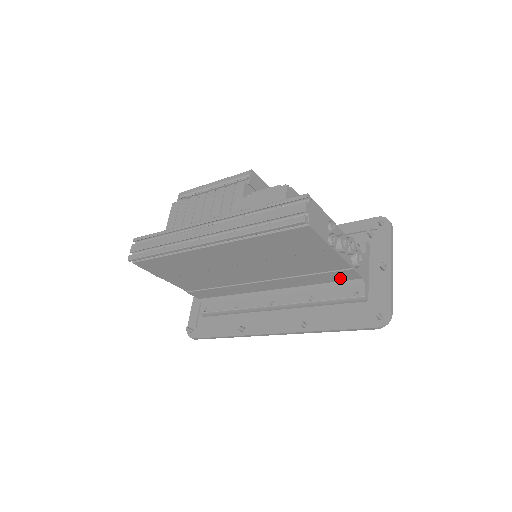
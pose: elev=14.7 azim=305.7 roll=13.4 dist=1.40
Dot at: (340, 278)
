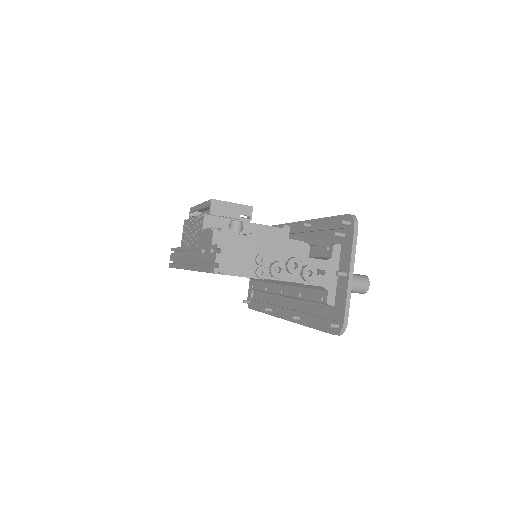
Dot at: occluded
